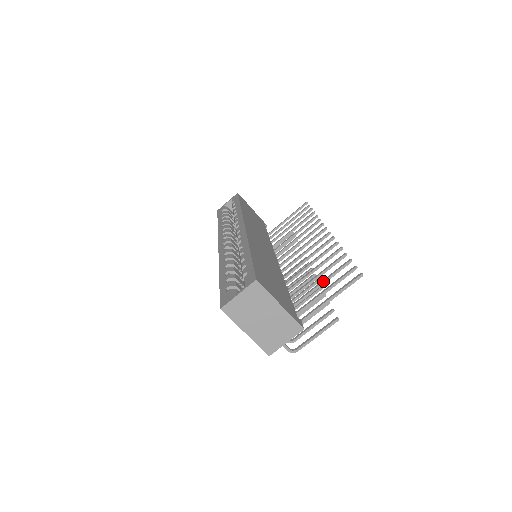
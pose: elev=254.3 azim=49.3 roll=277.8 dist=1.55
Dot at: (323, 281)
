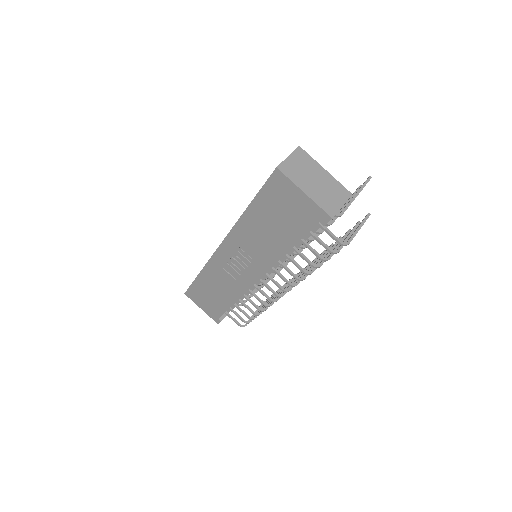
Dot at: occluded
